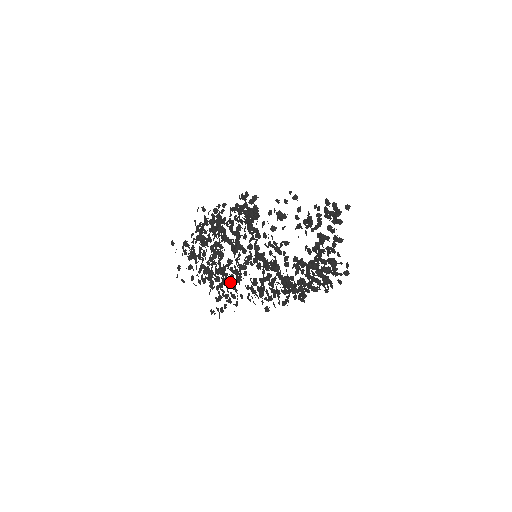
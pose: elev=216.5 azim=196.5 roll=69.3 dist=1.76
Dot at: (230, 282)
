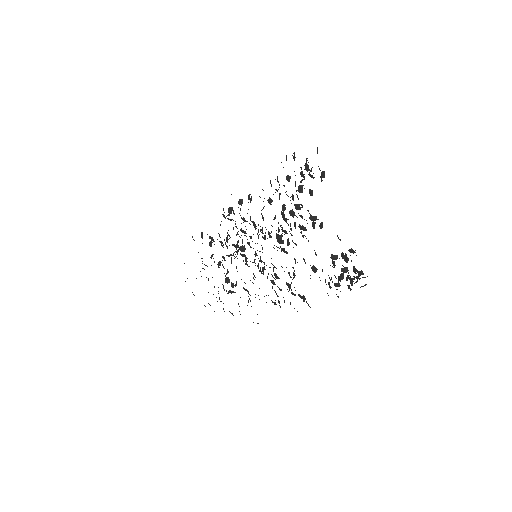
Dot at: (229, 290)
